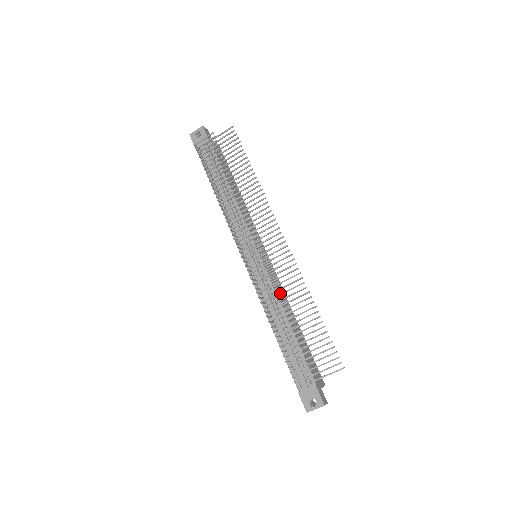
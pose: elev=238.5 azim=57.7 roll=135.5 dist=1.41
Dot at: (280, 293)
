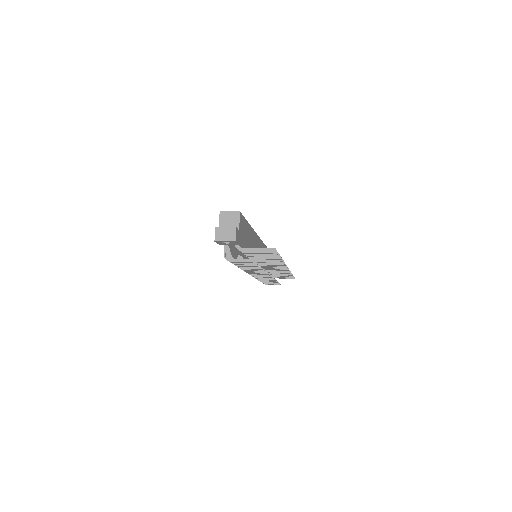
Dot at: occluded
